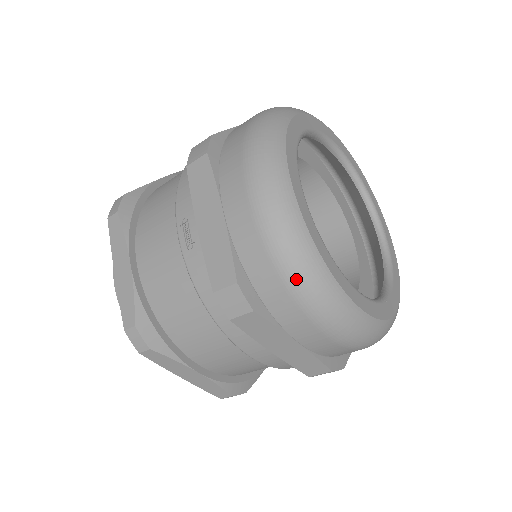
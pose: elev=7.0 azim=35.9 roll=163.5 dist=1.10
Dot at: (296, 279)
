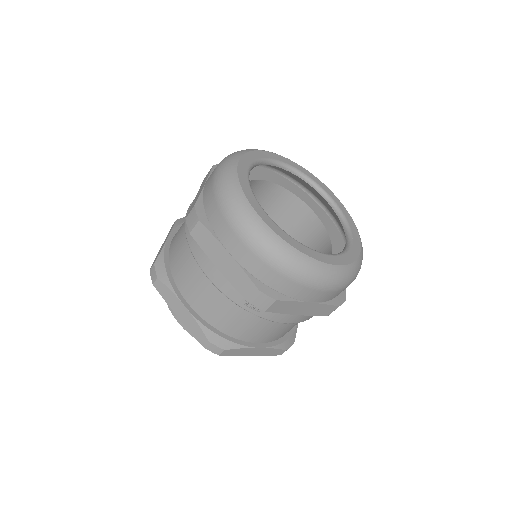
Dot at: (223, 198)
